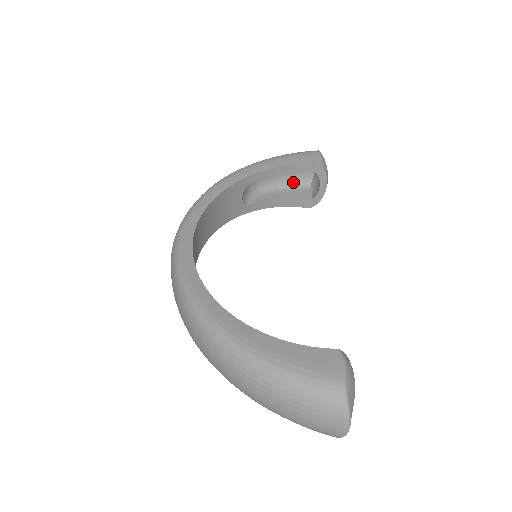
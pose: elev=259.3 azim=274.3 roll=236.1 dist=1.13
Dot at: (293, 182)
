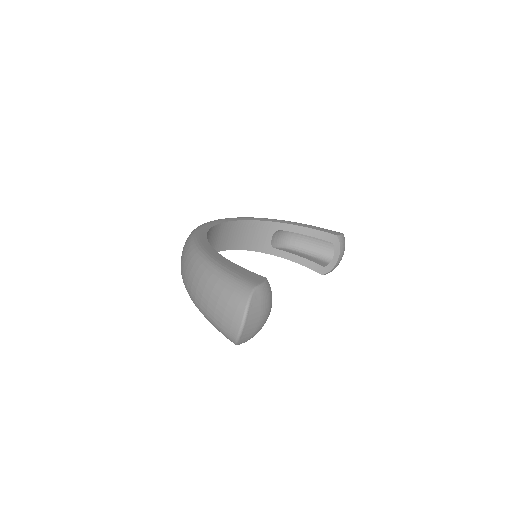
Dot at: (318, 254)
